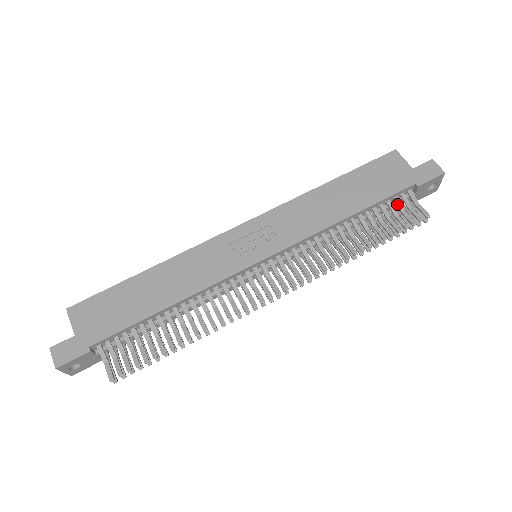
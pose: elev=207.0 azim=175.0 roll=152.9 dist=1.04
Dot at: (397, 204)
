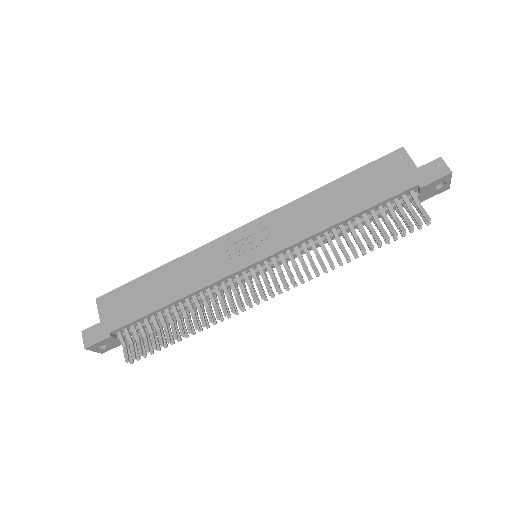
Dot at: (397, 206)
